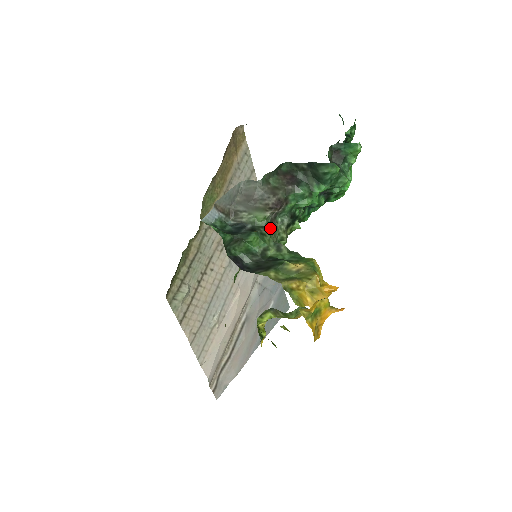
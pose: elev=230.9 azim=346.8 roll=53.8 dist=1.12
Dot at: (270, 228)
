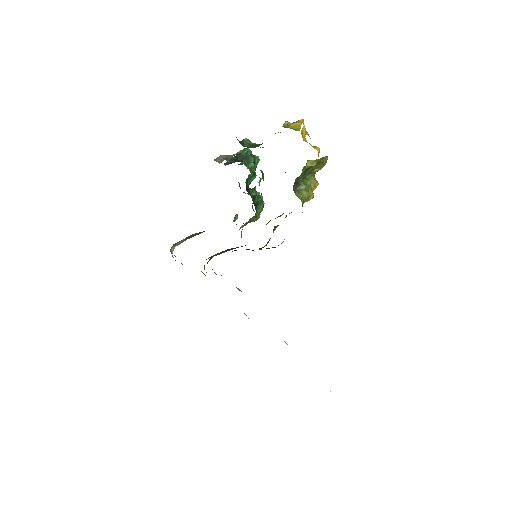
Dot at: occluded
